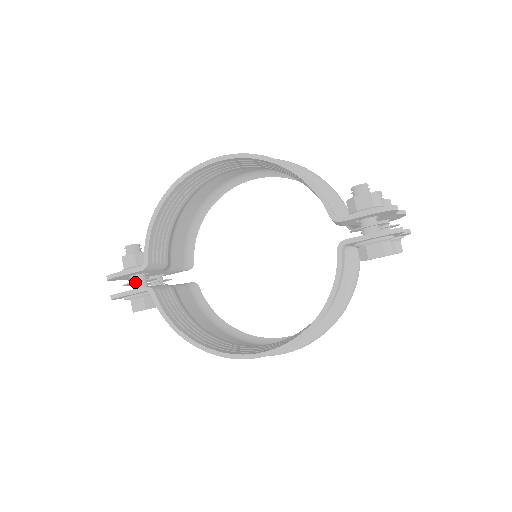
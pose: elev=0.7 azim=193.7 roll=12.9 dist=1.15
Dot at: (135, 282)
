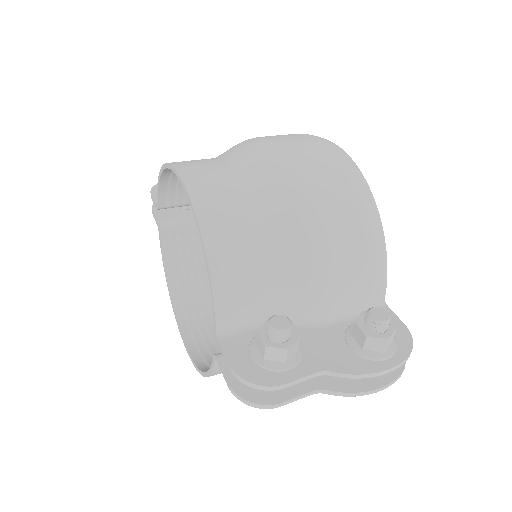
Dot at: occluded
